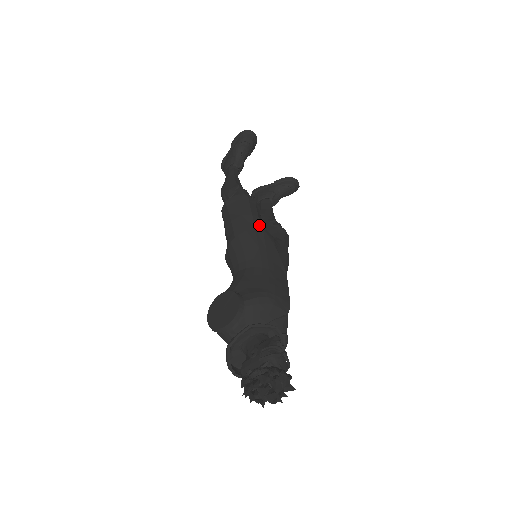
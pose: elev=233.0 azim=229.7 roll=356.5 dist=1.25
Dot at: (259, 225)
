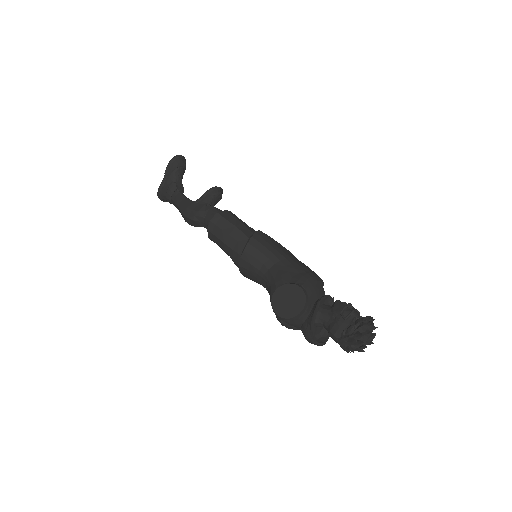
Dot at: (252, 229)
